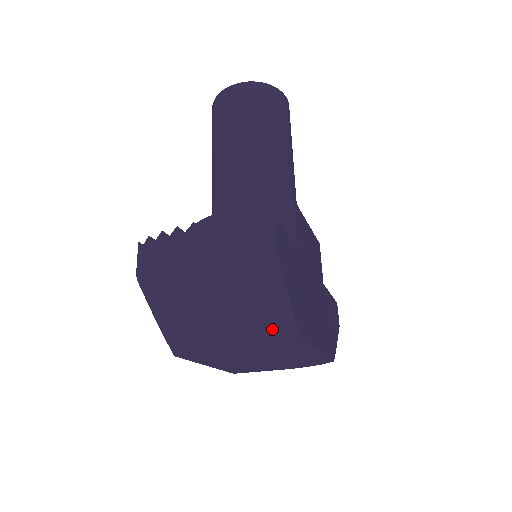
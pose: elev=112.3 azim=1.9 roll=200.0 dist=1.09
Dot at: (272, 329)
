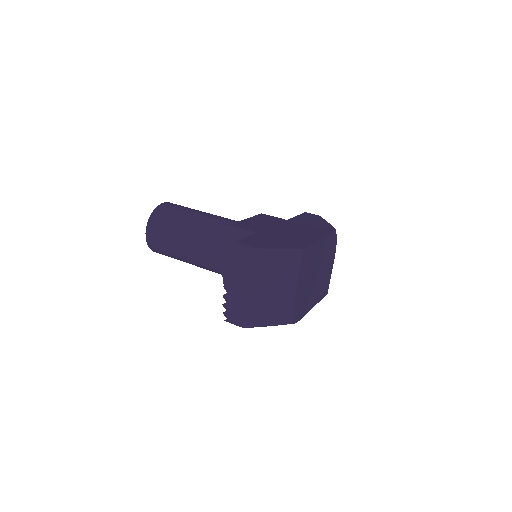
Dot at: (295, 263)
